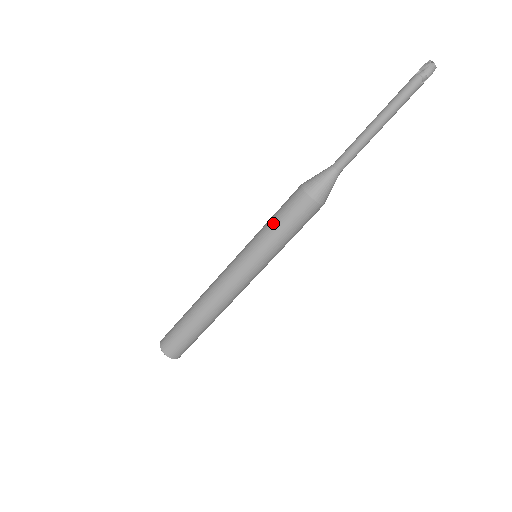
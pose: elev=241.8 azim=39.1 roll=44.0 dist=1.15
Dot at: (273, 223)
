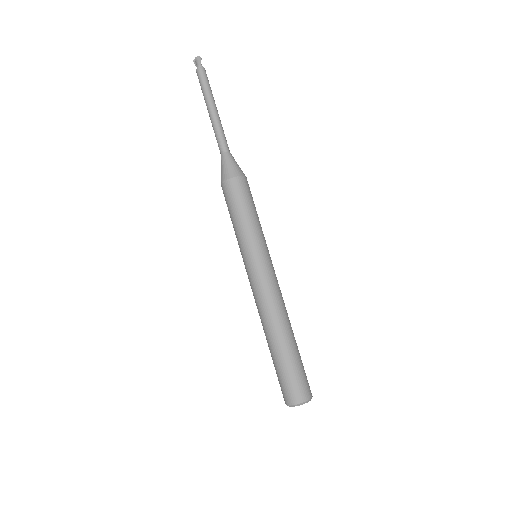
Dot at: occluded
